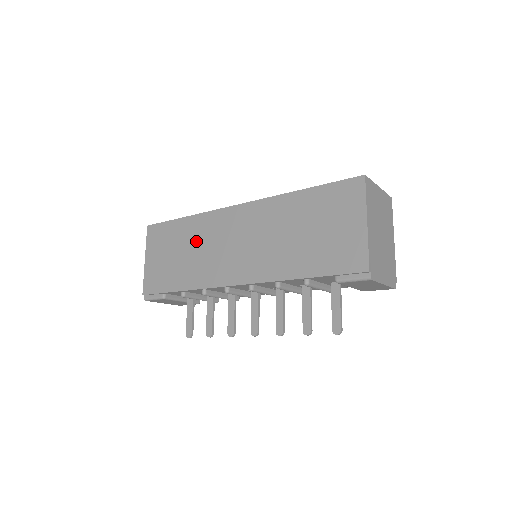
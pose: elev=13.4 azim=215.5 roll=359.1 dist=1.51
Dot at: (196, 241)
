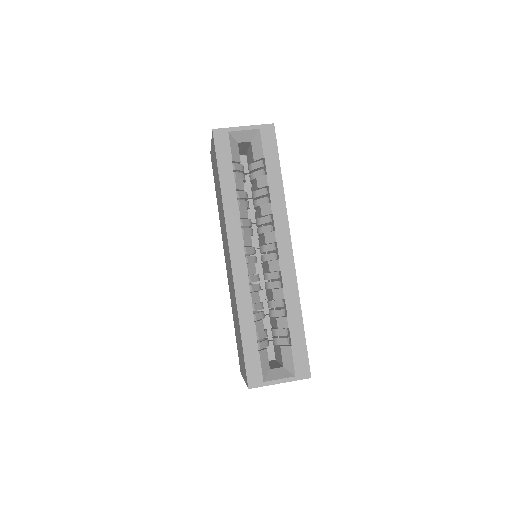
Dot at: (221, 210)
